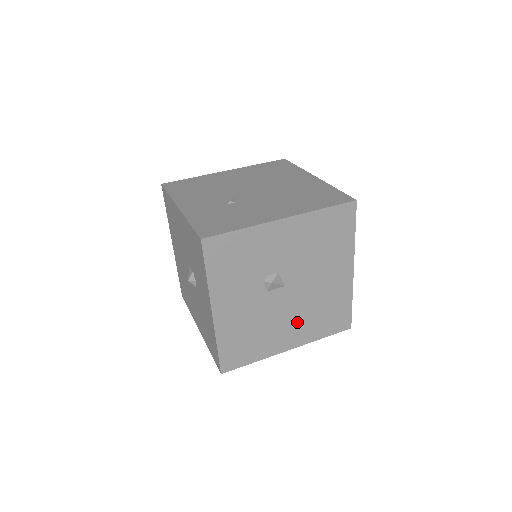
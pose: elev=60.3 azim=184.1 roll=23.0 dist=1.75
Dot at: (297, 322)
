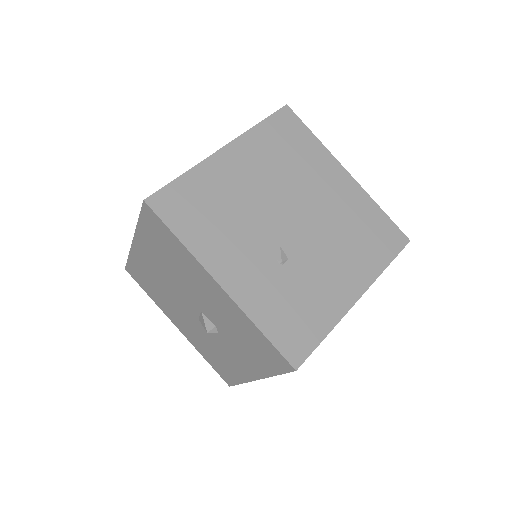
Dot at: occluded
